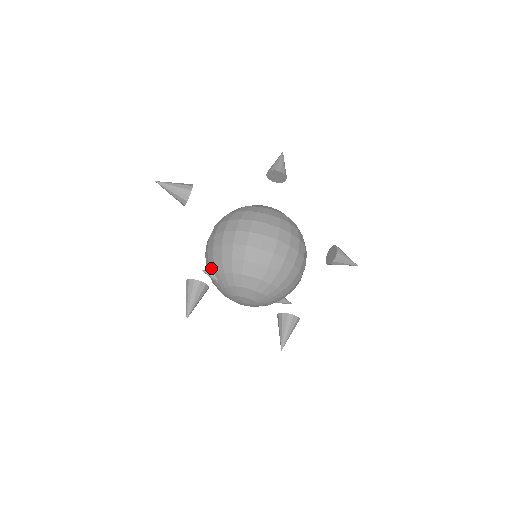
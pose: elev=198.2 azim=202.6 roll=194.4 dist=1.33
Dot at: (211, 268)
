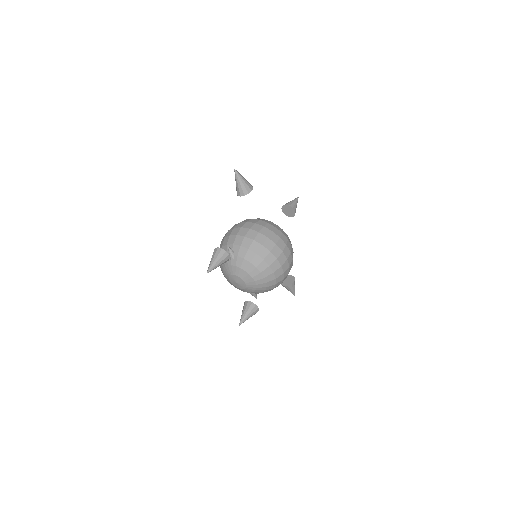
Dot at: (234, 248)
